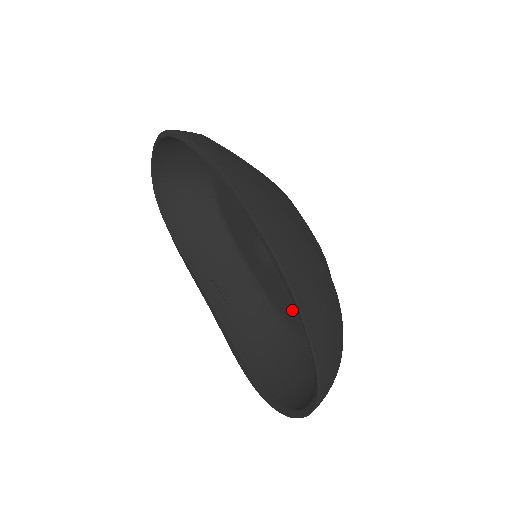
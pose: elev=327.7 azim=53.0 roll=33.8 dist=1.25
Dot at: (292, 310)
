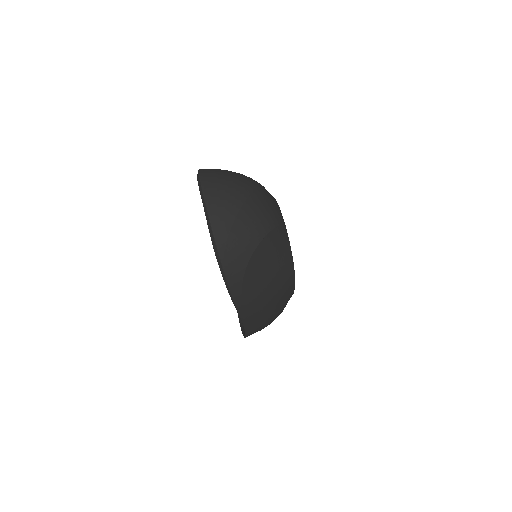
Dot at: occluded
